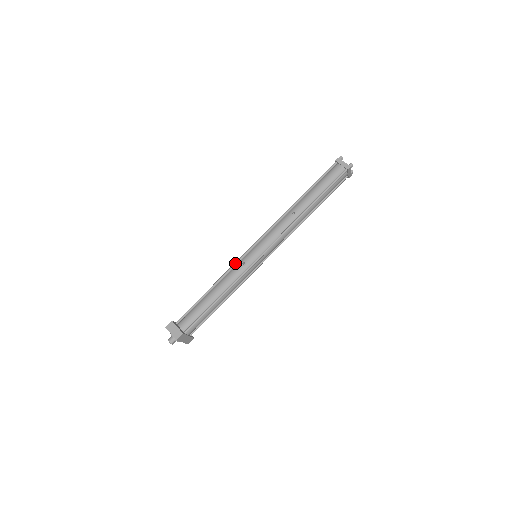
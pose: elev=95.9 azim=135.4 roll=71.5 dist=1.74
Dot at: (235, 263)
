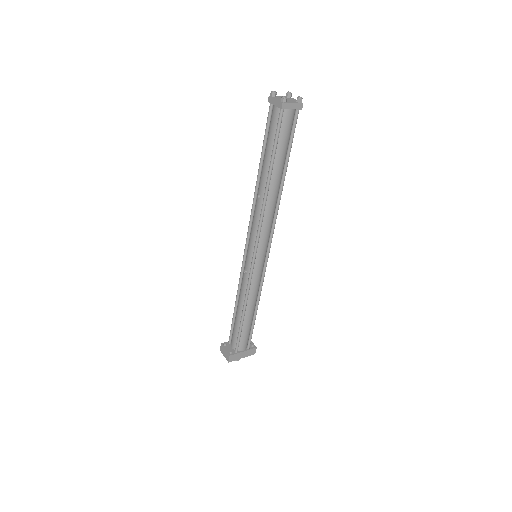
Dot at: (240, 272)
